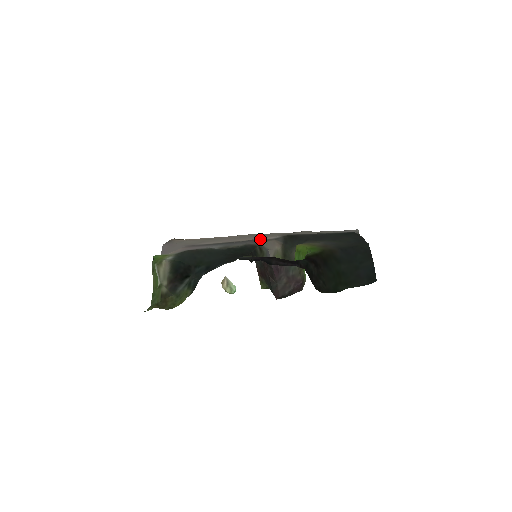
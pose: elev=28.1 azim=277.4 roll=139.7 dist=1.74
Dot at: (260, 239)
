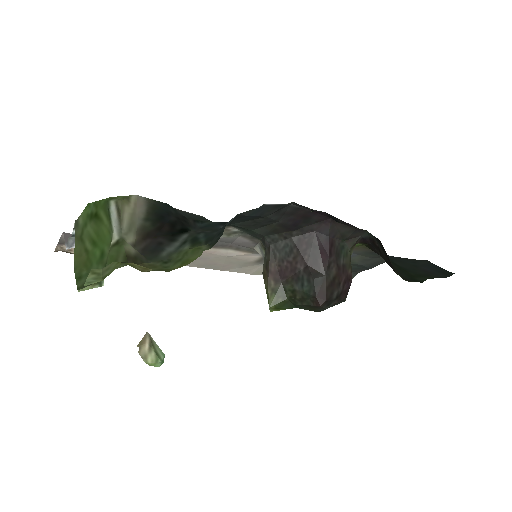
Dot at: (240, 250)
